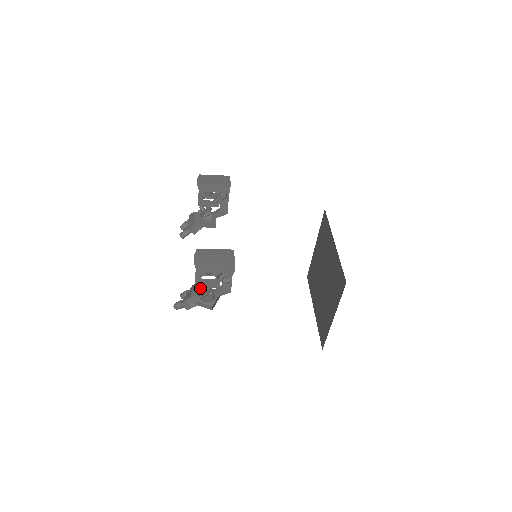
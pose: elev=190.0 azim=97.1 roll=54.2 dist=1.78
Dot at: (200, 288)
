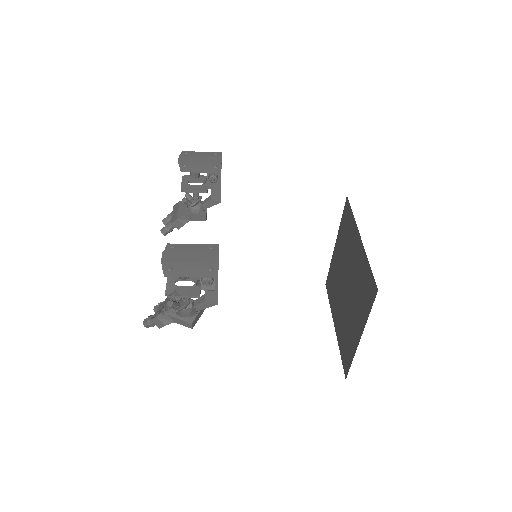
Dot at: (175, 298)
